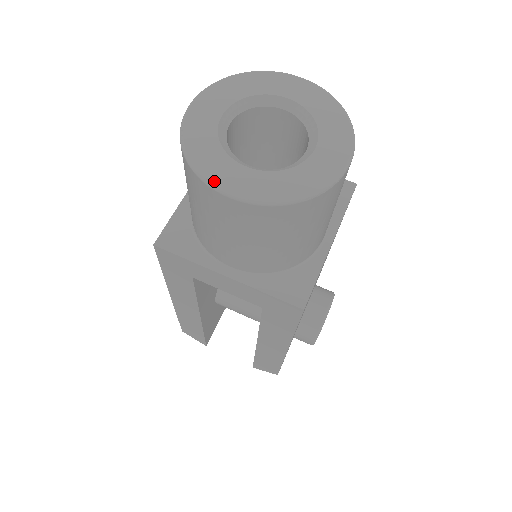
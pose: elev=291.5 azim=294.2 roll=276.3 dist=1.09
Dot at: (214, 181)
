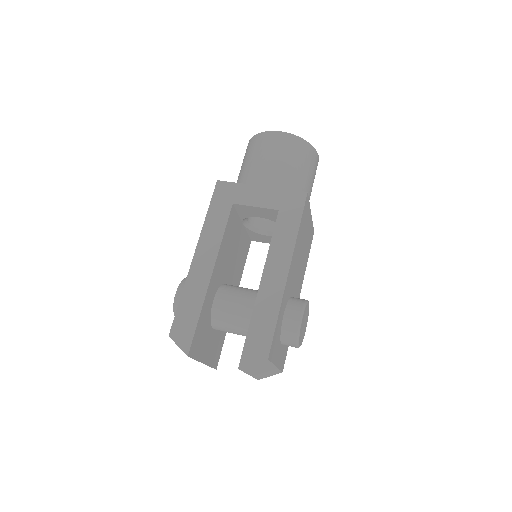
Dot at: (270, 132)
